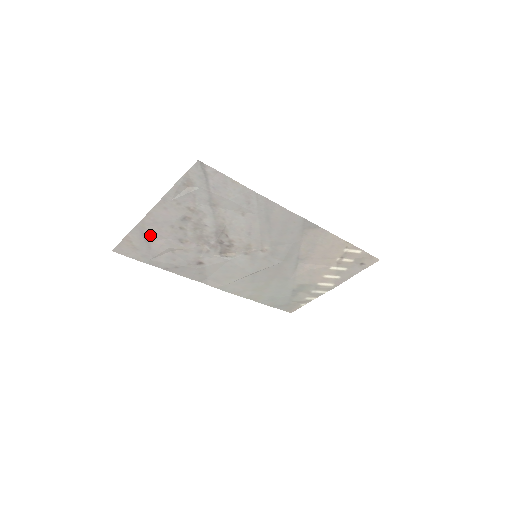
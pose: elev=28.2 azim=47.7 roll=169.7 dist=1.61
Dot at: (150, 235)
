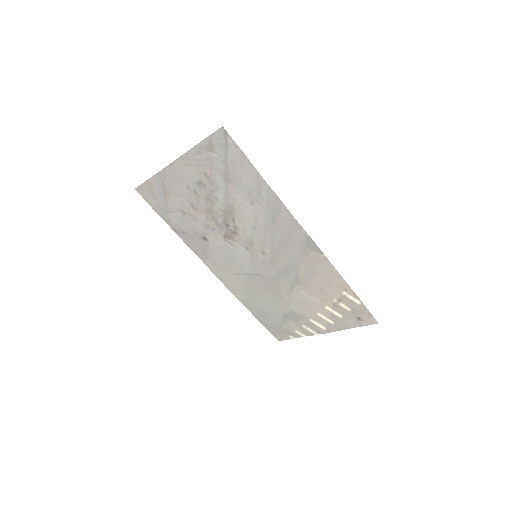
Dot at: (168, 187)
